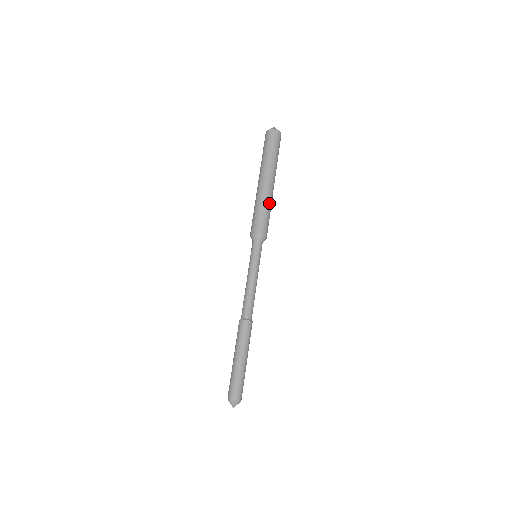
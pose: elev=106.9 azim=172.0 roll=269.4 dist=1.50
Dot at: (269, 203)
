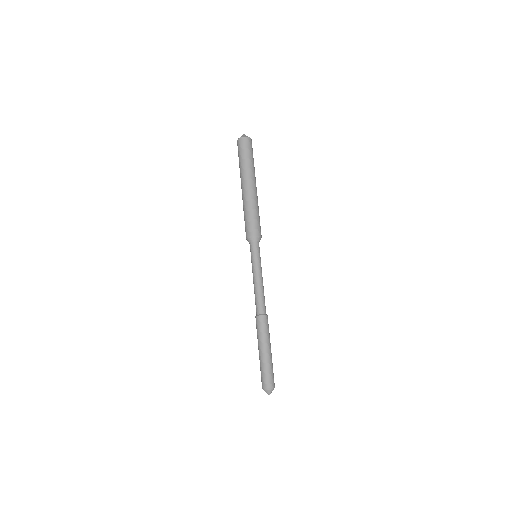
Dot at: (258, 206)
